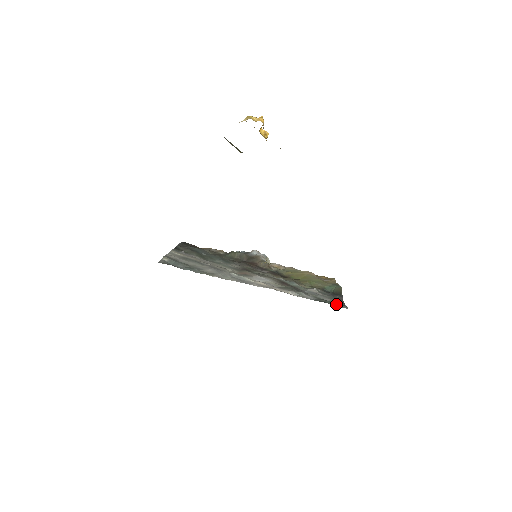
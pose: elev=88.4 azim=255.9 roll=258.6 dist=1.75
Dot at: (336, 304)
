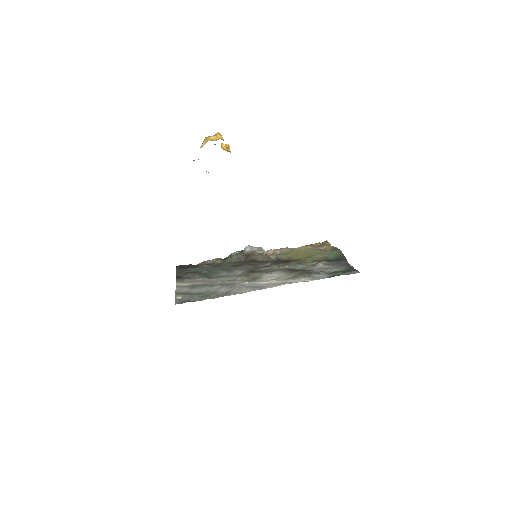
Dot at: (347, 272)
